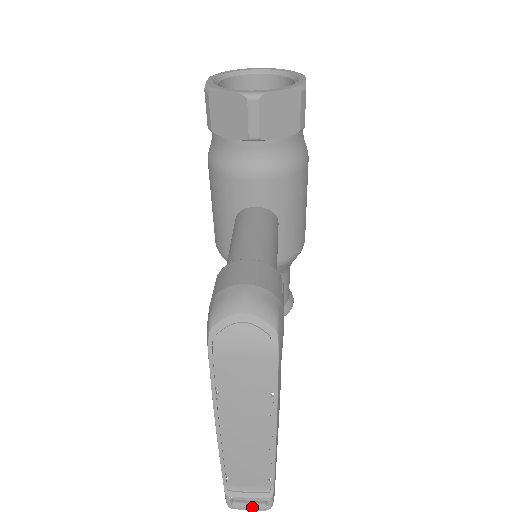
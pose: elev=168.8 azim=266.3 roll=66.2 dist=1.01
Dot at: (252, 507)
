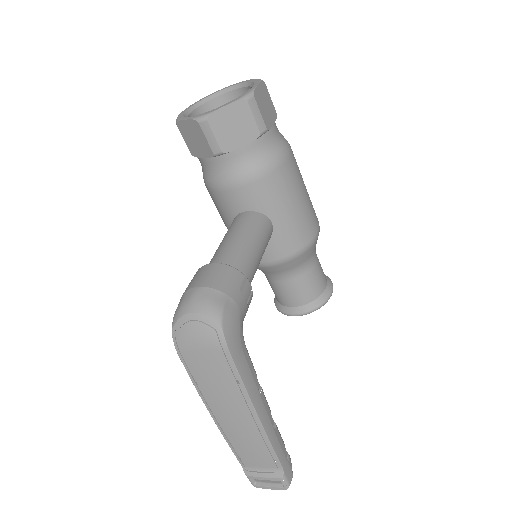
Dot at: (271, 486)
